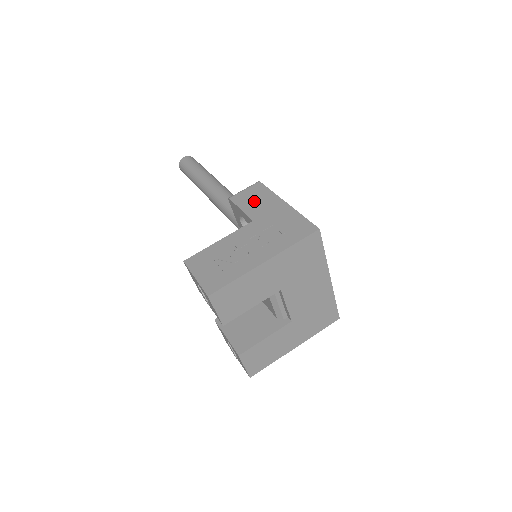
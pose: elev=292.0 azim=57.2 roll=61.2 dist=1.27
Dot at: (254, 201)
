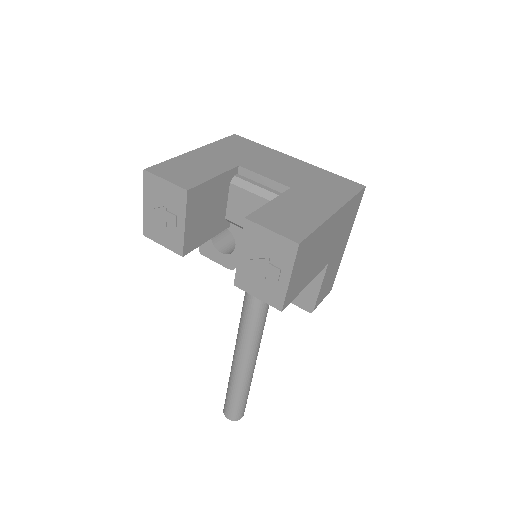
Dot at: occluded
